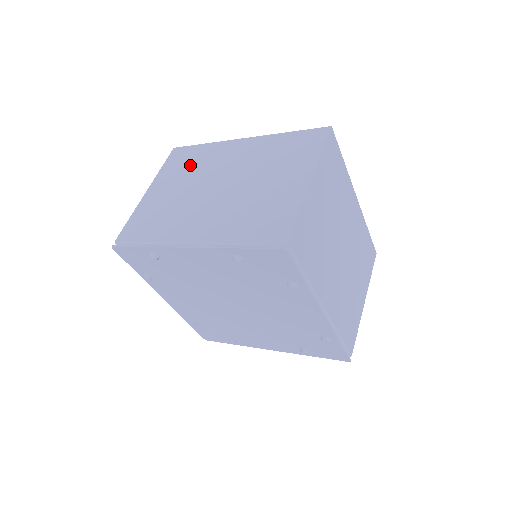
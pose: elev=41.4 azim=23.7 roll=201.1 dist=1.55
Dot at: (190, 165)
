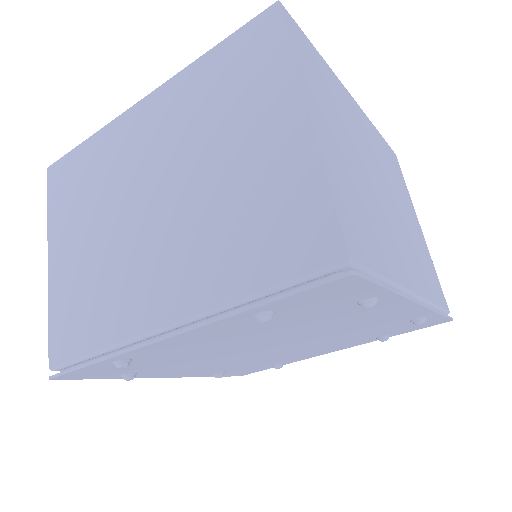
Dot at: (87, 185)
